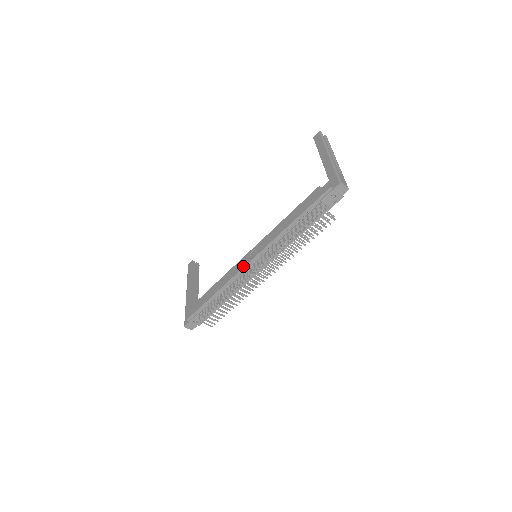
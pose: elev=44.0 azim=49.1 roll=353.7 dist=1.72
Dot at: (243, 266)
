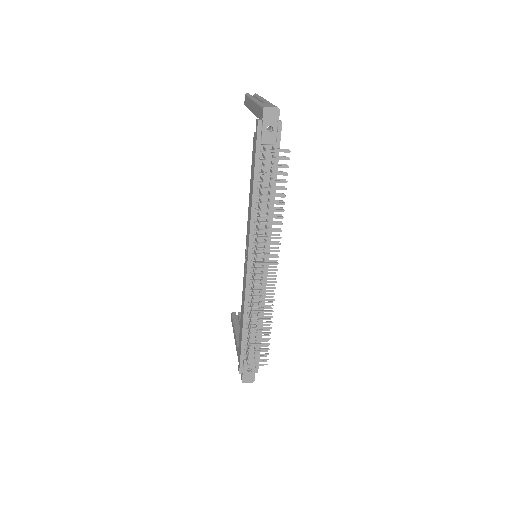
Dot at: (245, 274)
